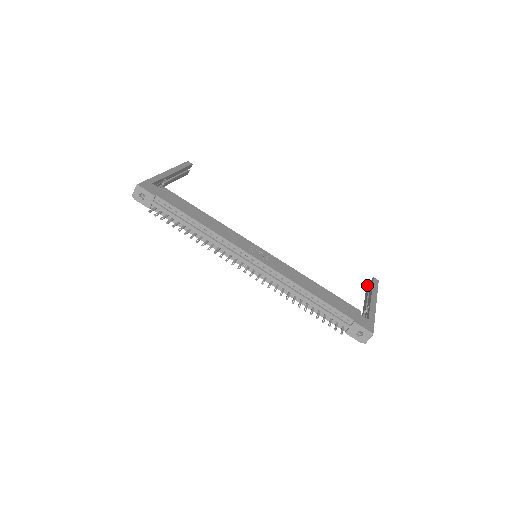
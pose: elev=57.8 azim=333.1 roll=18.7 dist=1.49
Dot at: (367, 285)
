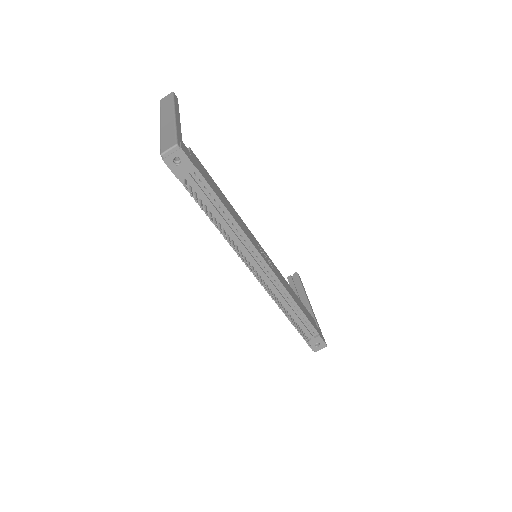
Dot at: (288, 277)
